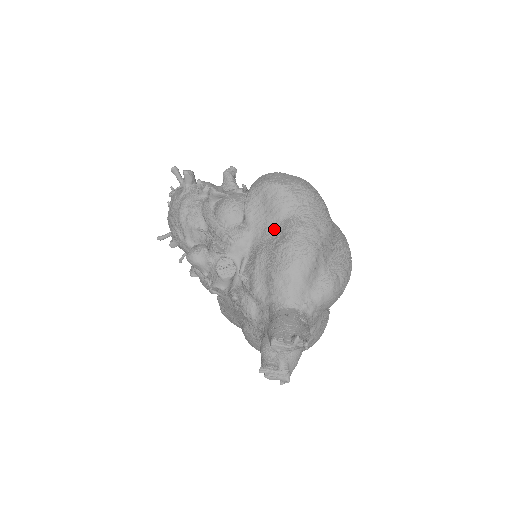
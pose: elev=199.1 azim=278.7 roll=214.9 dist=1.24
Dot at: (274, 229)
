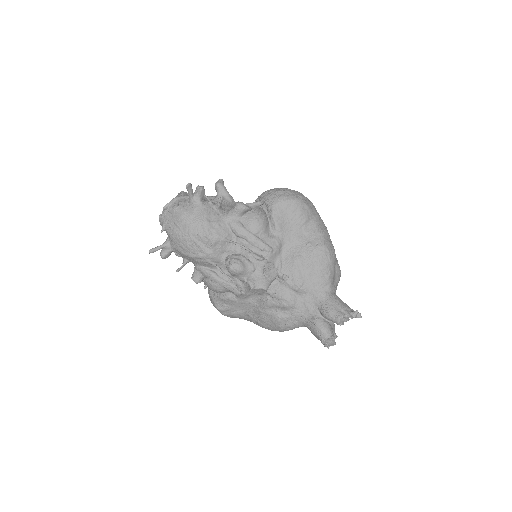
Dot at: (302, 235)
